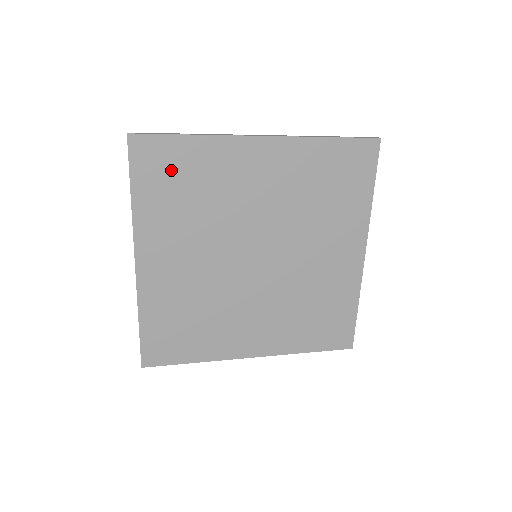
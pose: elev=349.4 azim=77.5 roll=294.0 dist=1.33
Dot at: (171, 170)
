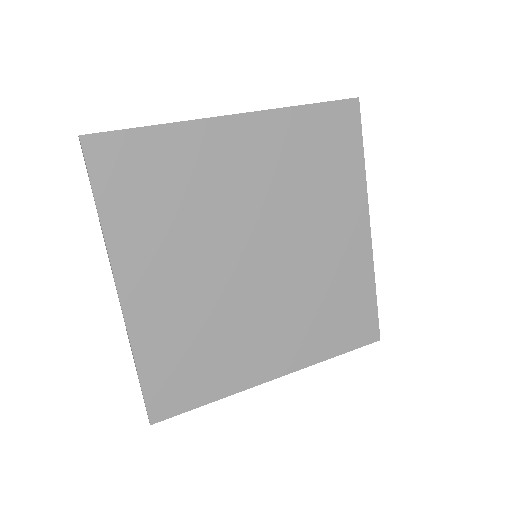
Dot at: (140, 171)
